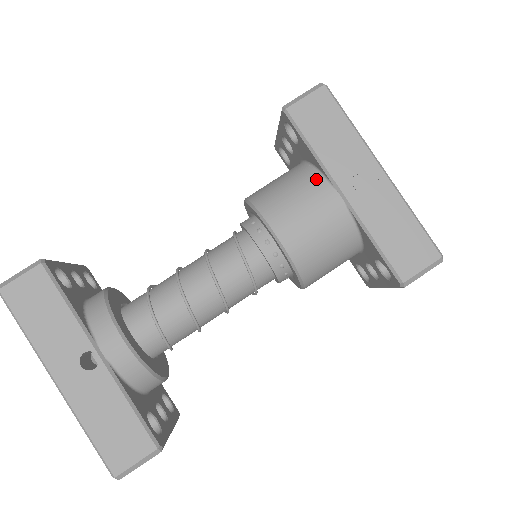
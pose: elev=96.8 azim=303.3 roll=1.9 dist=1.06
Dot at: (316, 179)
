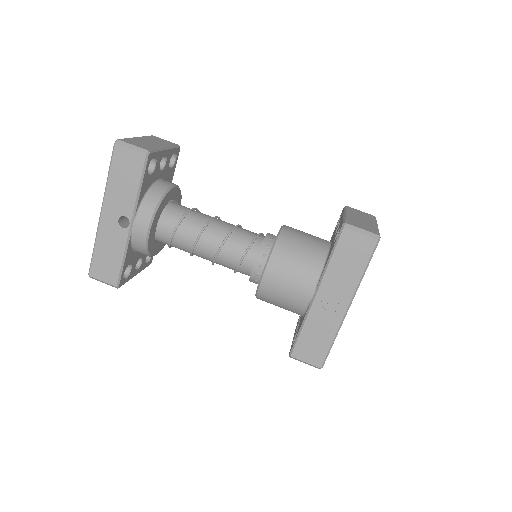
Dot at: (316, 272)
